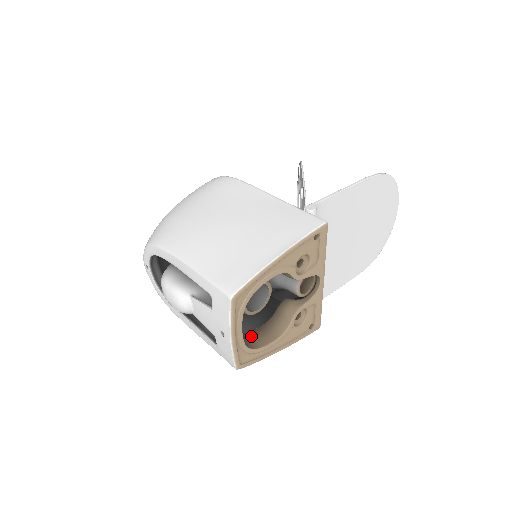
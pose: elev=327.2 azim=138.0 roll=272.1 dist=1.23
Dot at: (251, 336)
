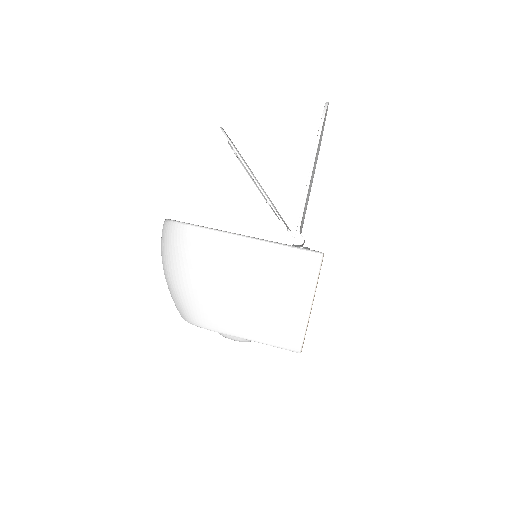
Dot at: occluded
